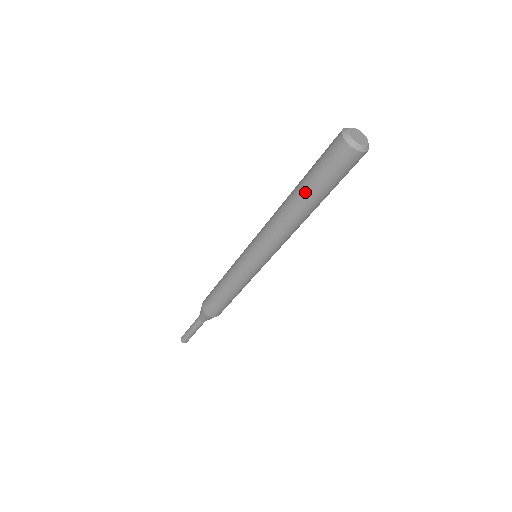
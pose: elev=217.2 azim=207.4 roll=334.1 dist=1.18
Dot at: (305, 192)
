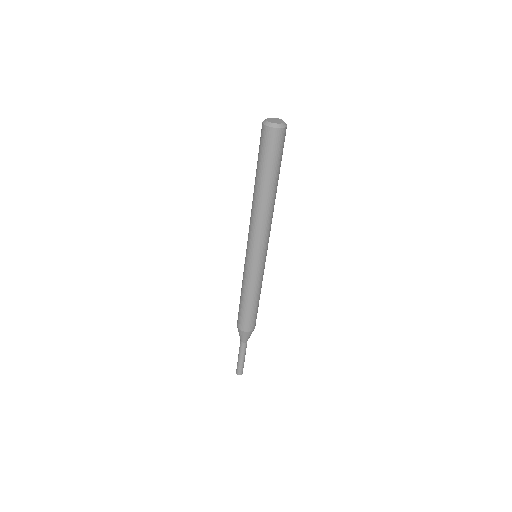
Dot at: (256, 175)
